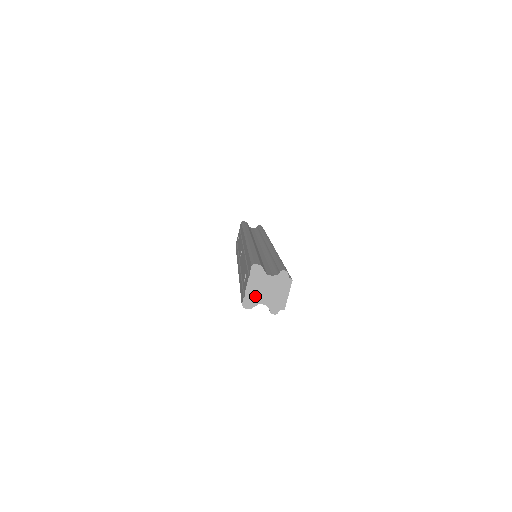
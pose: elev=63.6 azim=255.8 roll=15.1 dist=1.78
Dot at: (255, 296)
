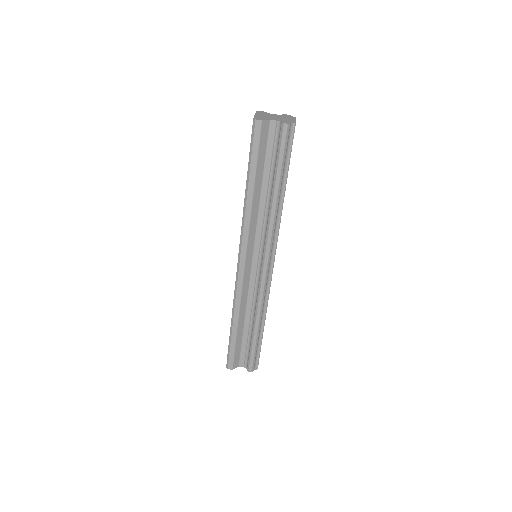
Dot at: (264, 118)
